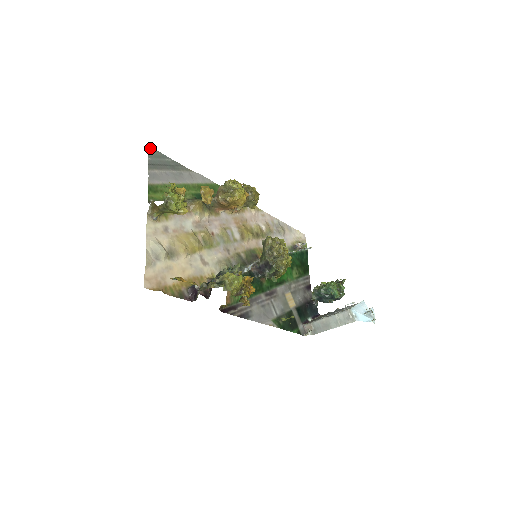
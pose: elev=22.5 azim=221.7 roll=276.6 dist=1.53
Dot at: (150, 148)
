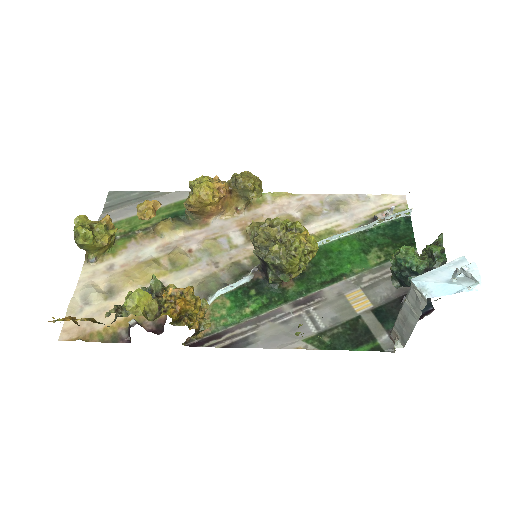
Dot at: (111, 192)
